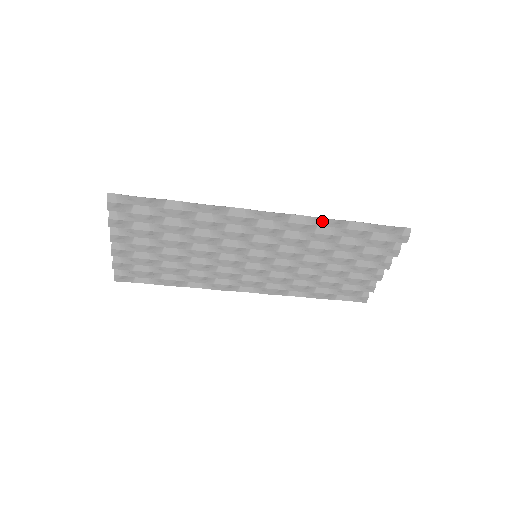
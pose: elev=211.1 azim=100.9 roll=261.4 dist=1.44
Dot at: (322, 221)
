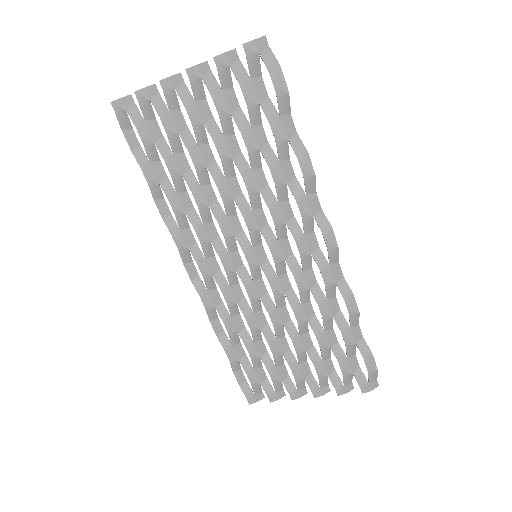
Dot at: (350, 298)
